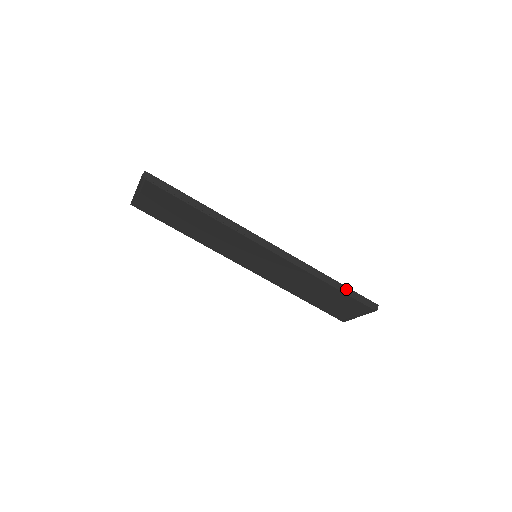
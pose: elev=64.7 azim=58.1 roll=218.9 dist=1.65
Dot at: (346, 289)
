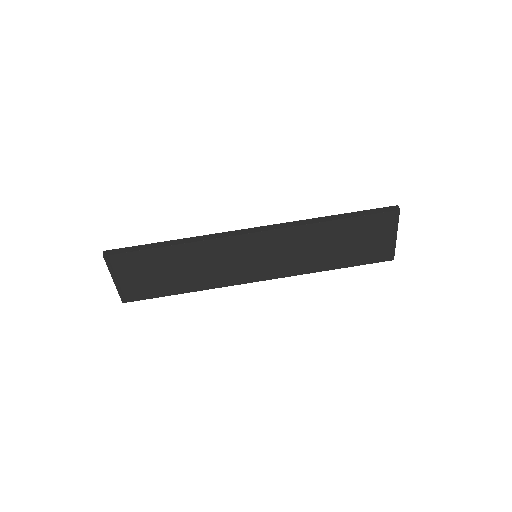
Dot at: (354, 214)
